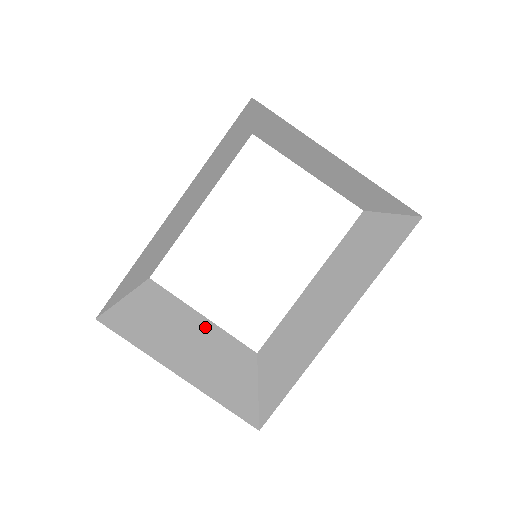
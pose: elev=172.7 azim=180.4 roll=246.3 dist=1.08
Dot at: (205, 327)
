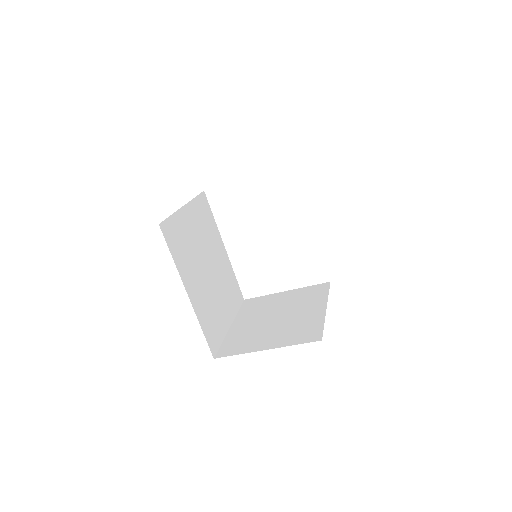
Dot at: (286, 299)
